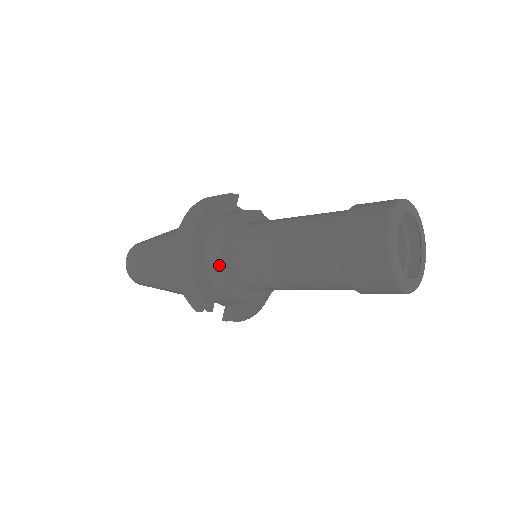
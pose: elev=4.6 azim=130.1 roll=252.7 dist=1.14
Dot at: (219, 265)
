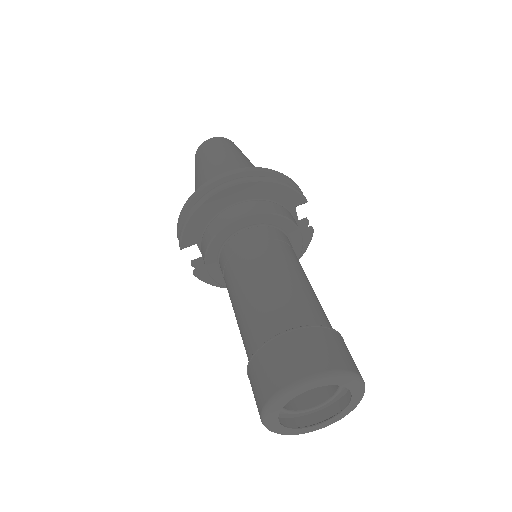
Dot at: (217, 230)
